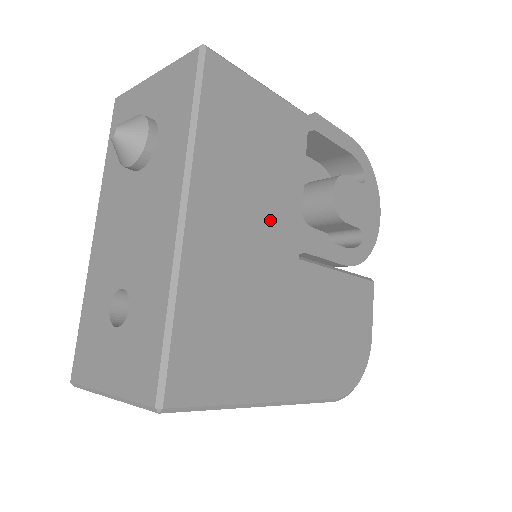
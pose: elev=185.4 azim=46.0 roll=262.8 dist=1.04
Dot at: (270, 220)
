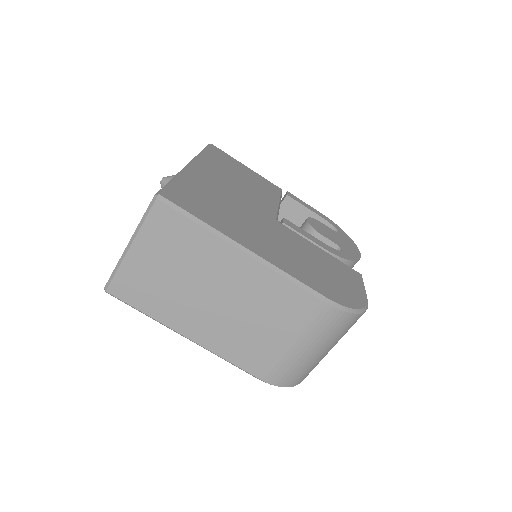
Dot at: (251, 197)
